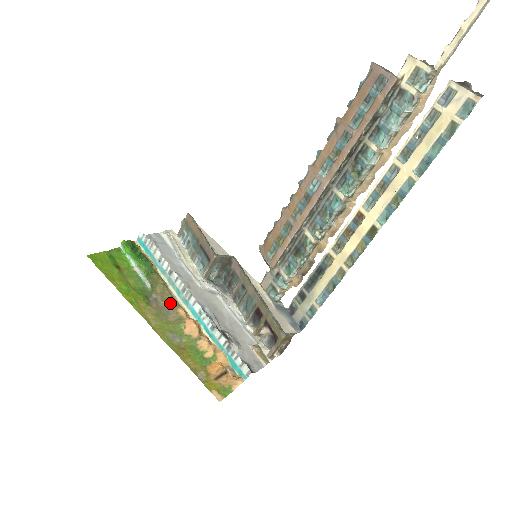
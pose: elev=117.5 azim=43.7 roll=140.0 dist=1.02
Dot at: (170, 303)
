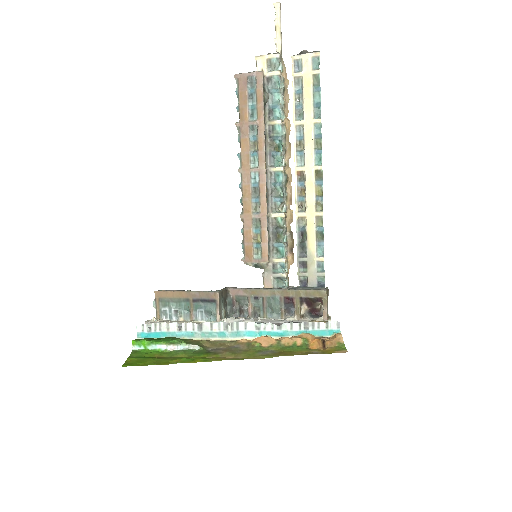
Dot at: (227, 344)
